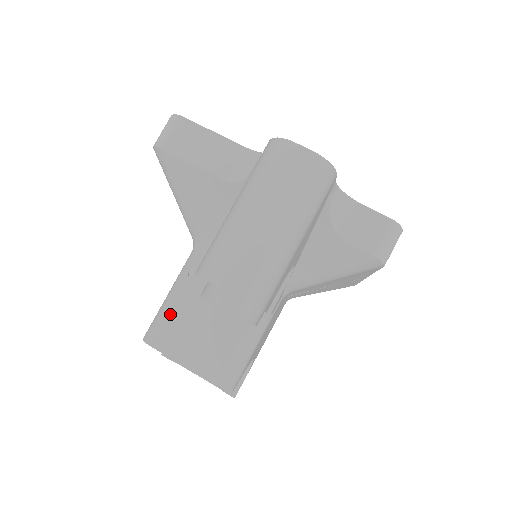
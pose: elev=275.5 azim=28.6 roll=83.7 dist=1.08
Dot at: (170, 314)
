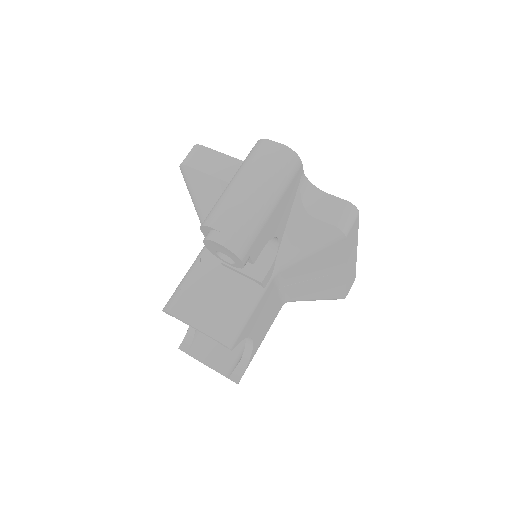
Dot at: (184, 288)
